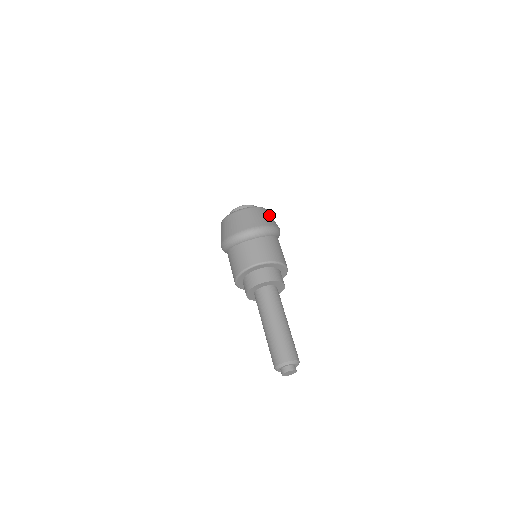
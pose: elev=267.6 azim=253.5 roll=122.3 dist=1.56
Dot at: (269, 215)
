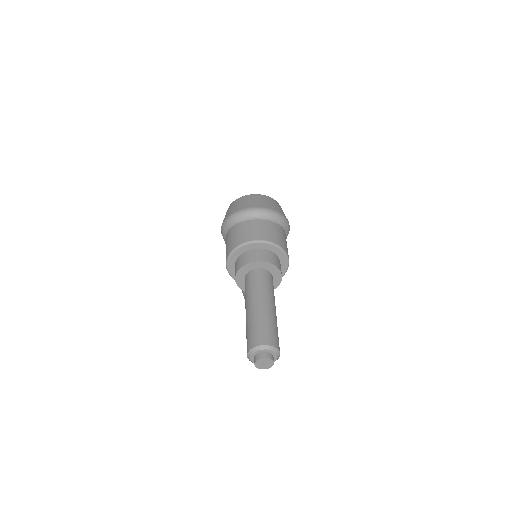
Dot at: occluded
